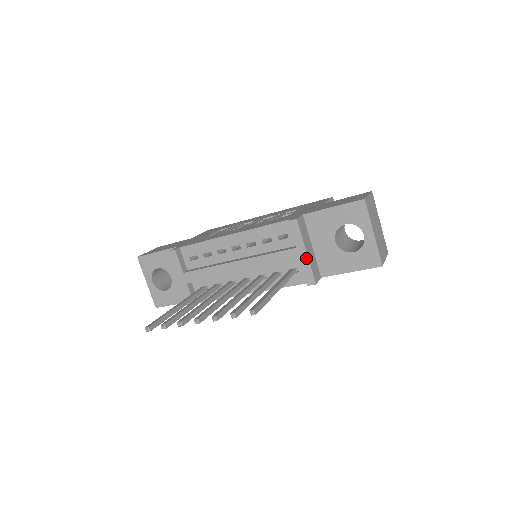
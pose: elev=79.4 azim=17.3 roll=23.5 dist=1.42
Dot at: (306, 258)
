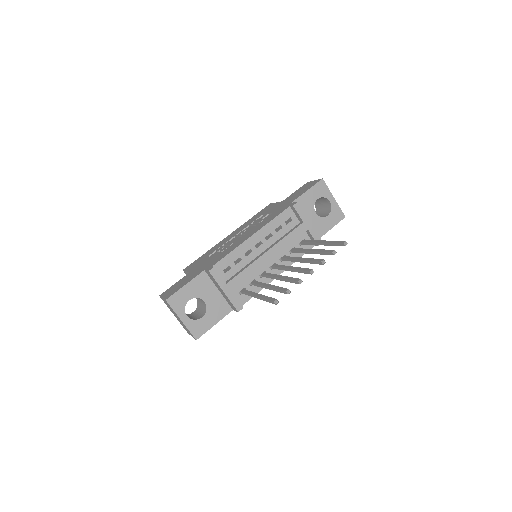
Dot at: (311, 226)
